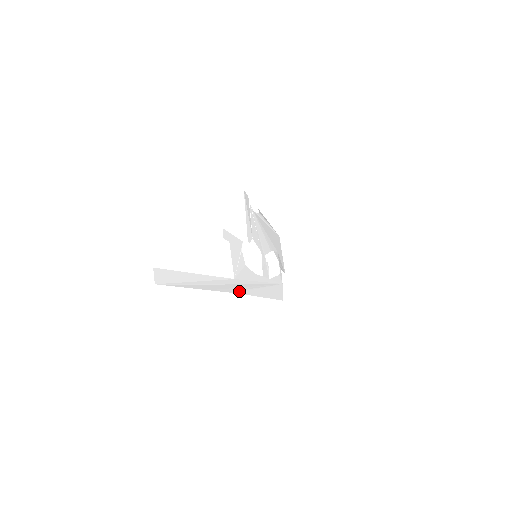
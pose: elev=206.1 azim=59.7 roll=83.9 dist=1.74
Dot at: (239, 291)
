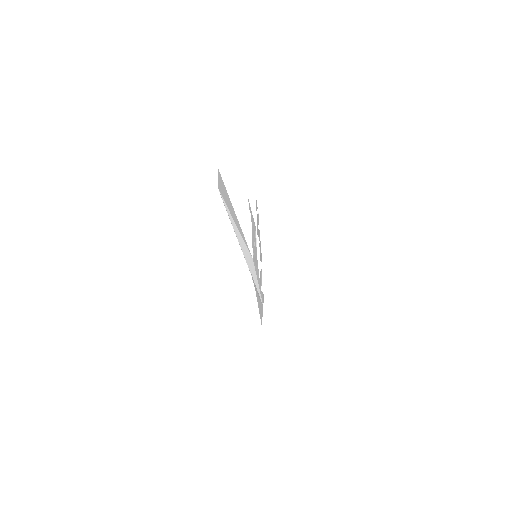
Dot at: (252, 277)
